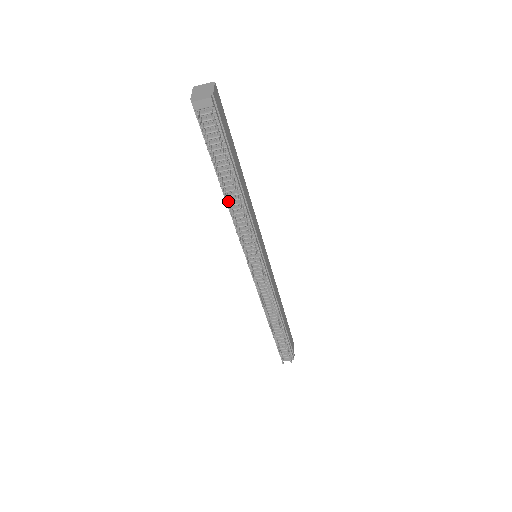
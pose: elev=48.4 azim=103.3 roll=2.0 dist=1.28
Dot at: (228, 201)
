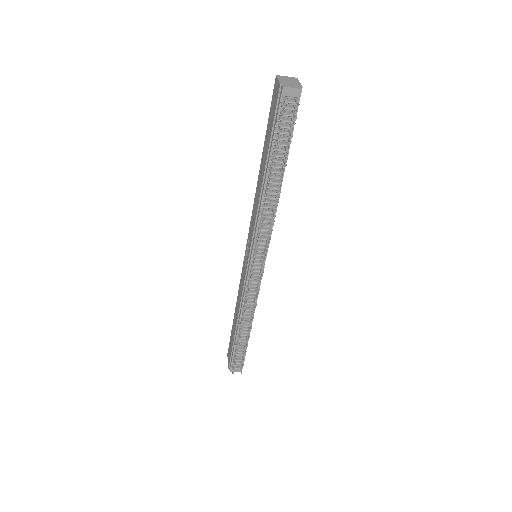
Dot at: (268, 192)
